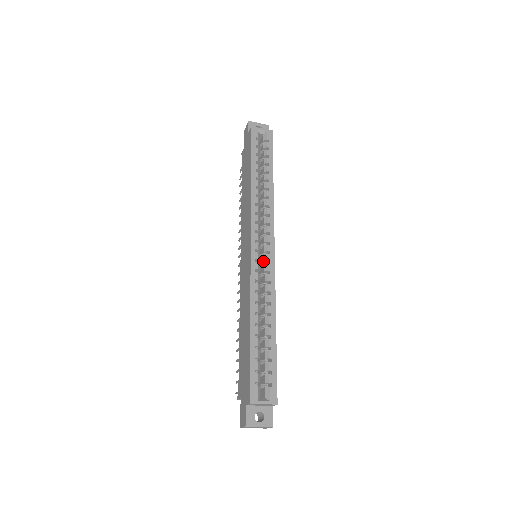
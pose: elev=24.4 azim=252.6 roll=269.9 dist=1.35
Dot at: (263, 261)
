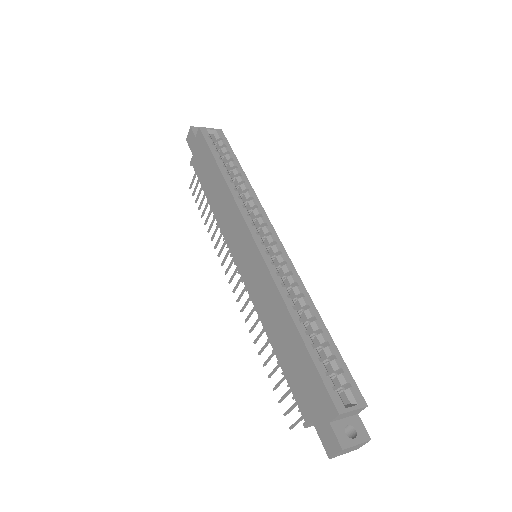
Dot at: (272, 254)
